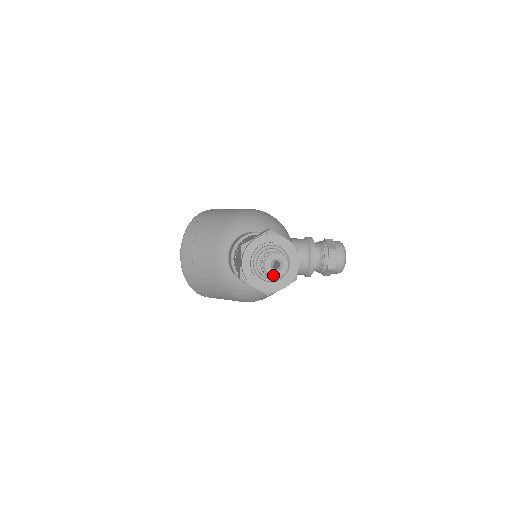
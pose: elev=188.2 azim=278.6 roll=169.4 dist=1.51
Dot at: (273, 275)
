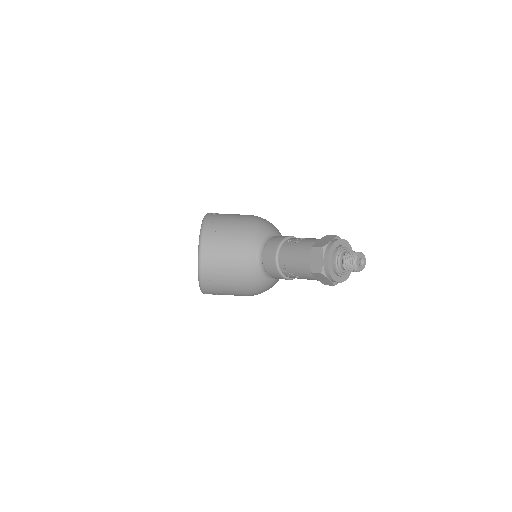
Dot at: (359, 269)
